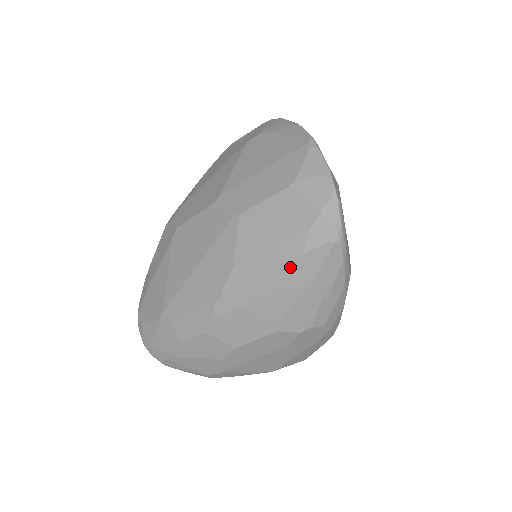
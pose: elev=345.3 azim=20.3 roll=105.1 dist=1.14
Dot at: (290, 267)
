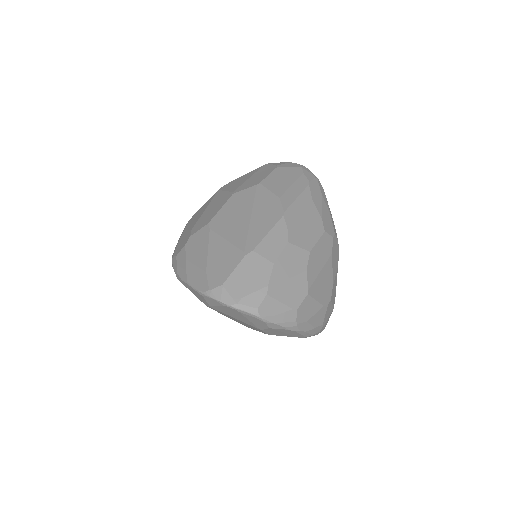
Dot at: (309, 188)
